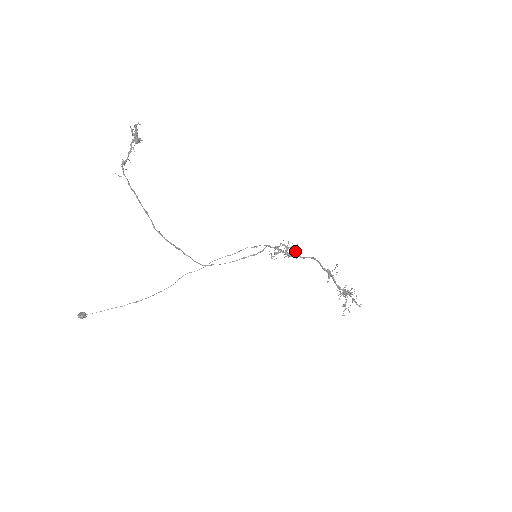
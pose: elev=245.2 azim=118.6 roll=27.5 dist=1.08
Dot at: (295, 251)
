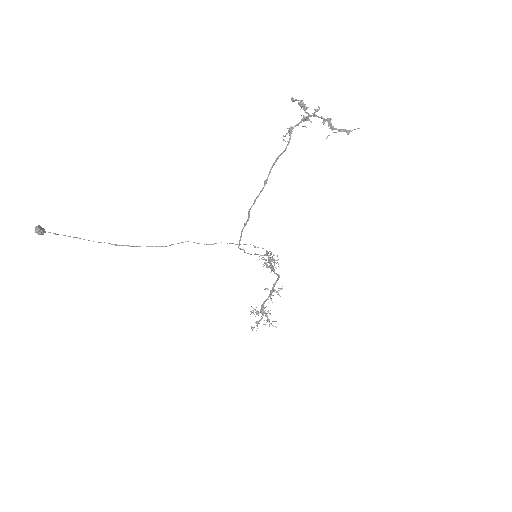
Dot at: occluded
